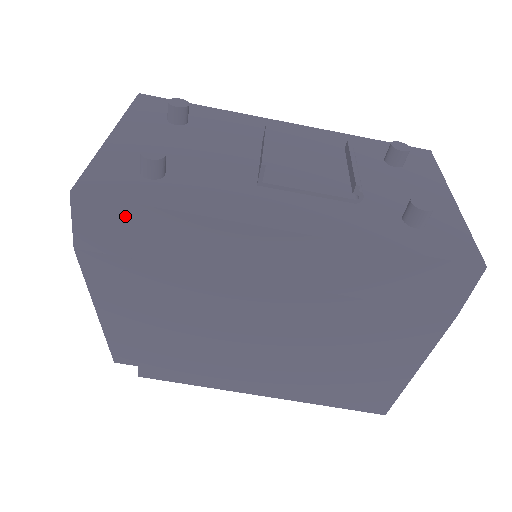
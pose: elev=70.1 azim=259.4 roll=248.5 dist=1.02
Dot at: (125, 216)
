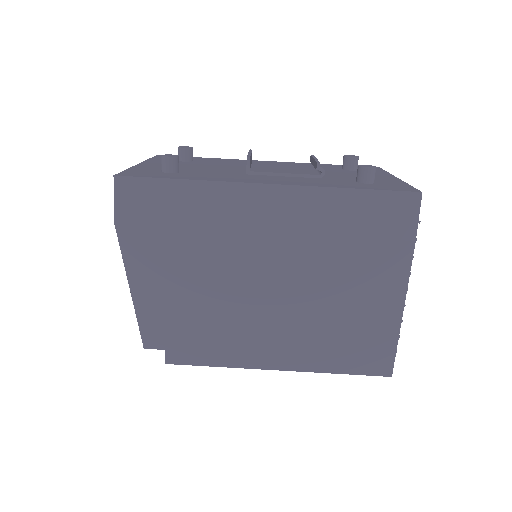
Dot at: (152, 190)
